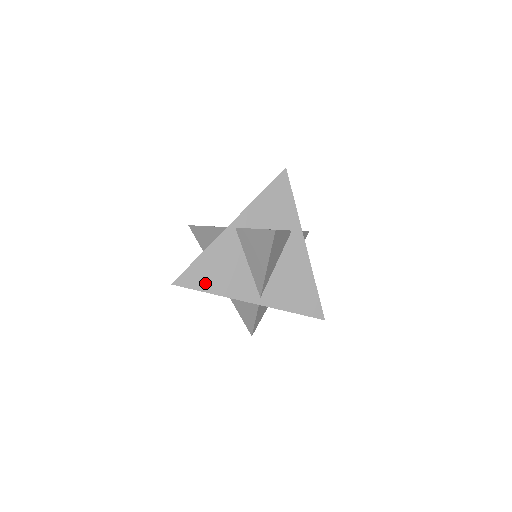
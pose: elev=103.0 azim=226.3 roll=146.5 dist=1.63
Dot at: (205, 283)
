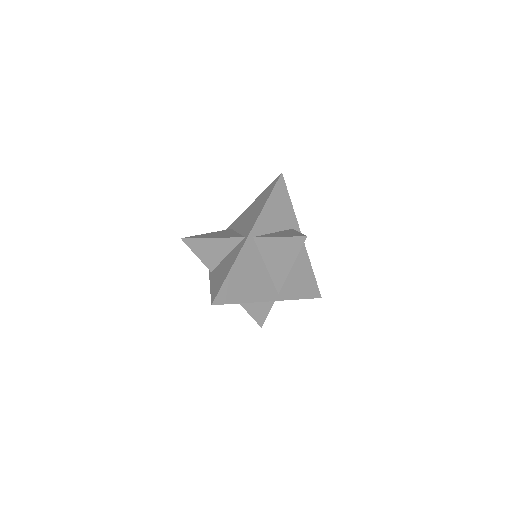
Dot at: (237, 295)
